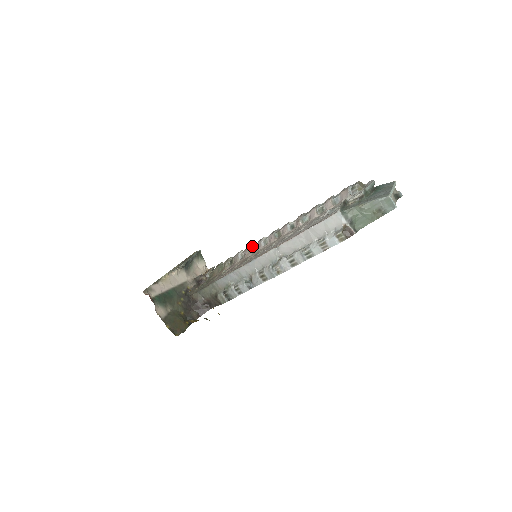
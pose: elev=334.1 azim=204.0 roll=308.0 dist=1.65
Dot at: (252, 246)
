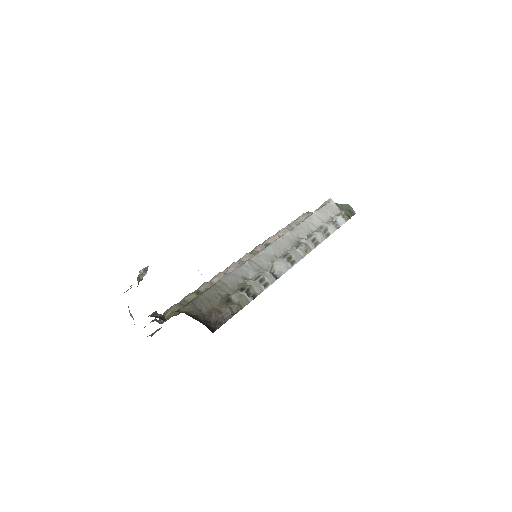
Dot at: occluded
